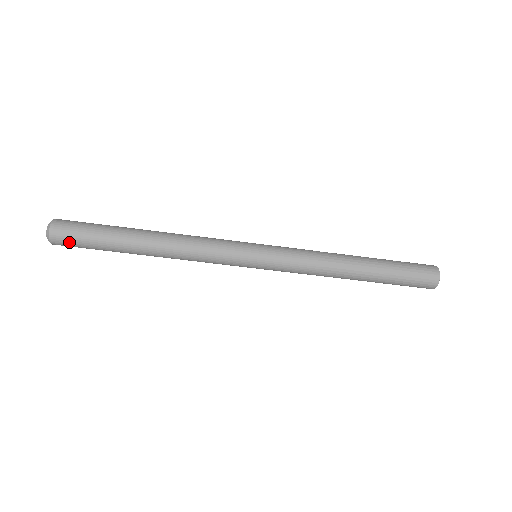
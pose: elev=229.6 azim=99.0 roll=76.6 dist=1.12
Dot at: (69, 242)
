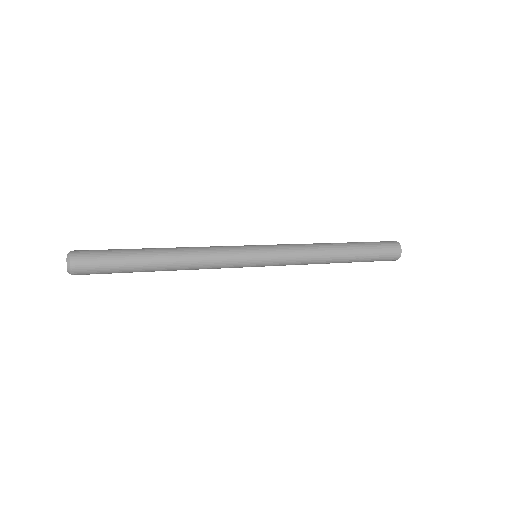
Dot at: (90, 273)
